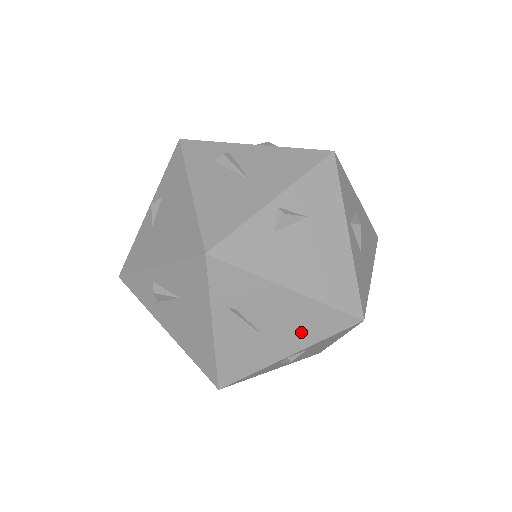
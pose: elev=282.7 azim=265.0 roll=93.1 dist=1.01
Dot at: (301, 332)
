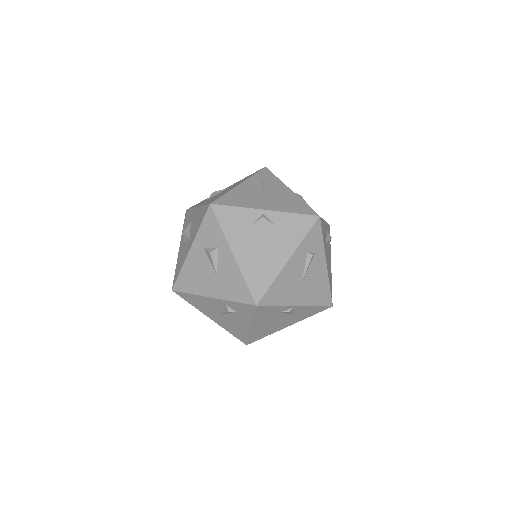
Dot at: (282, 205)
